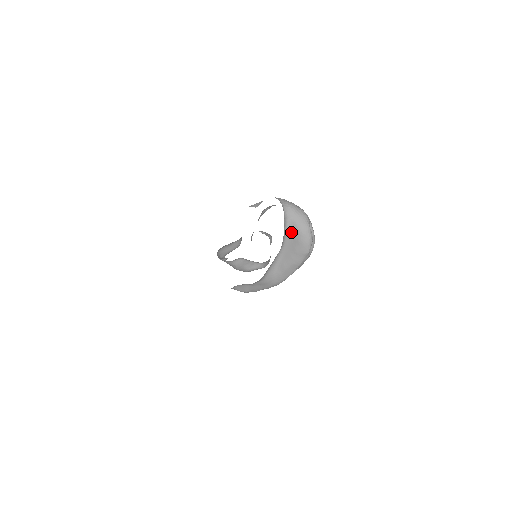
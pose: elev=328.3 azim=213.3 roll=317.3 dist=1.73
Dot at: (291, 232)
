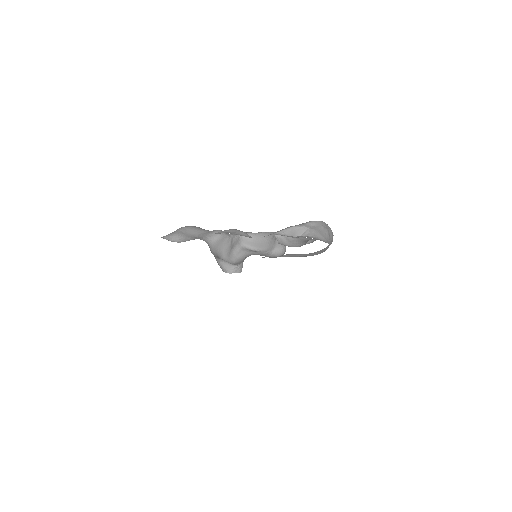
Dot at: (312, 253)
